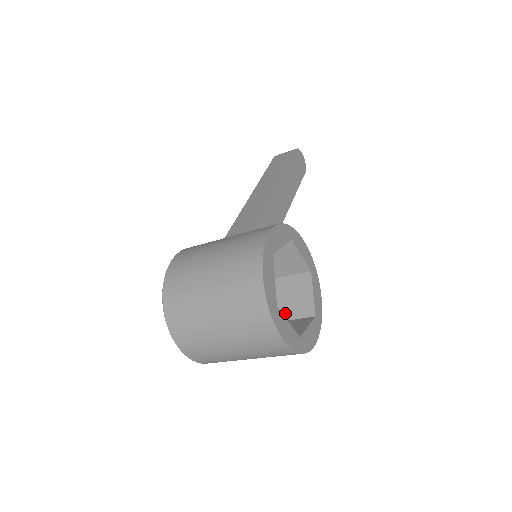
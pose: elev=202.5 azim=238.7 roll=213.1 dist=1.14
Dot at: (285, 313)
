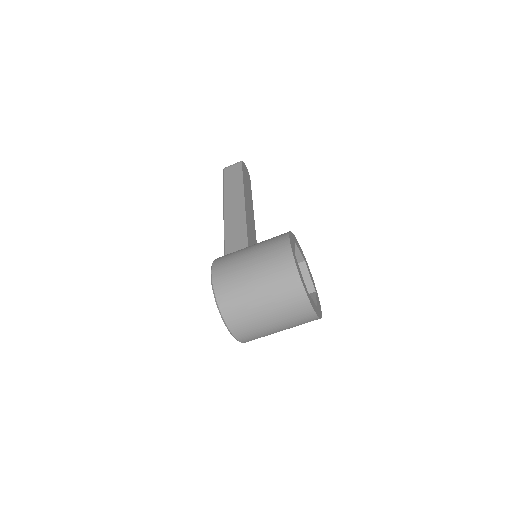
Dot at: occluded
